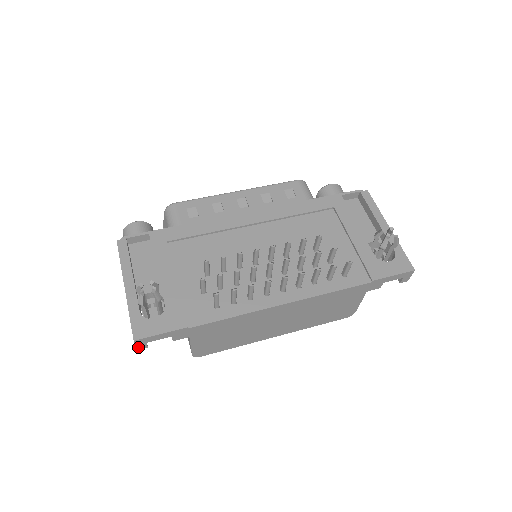
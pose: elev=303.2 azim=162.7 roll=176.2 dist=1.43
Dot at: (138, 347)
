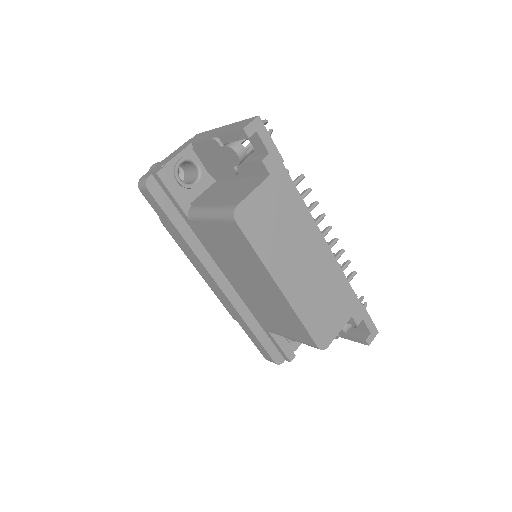
Dot at: (248, 127)
